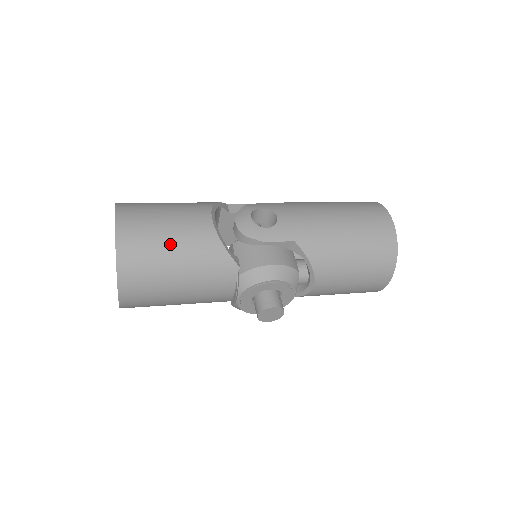
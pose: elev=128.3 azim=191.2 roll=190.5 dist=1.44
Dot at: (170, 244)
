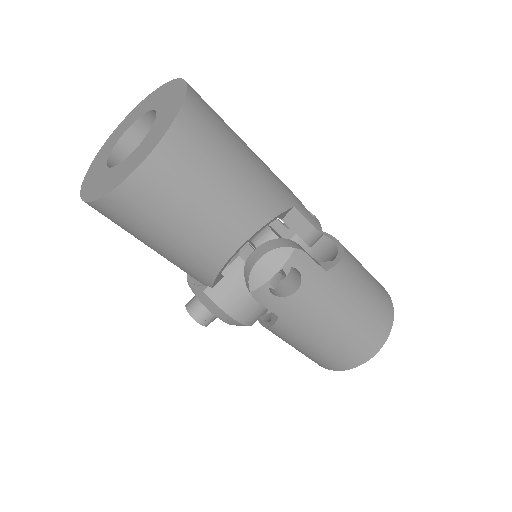
Dot at: (170, 235)
